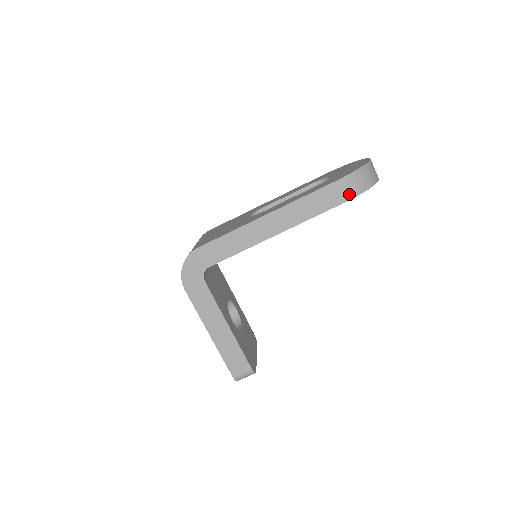
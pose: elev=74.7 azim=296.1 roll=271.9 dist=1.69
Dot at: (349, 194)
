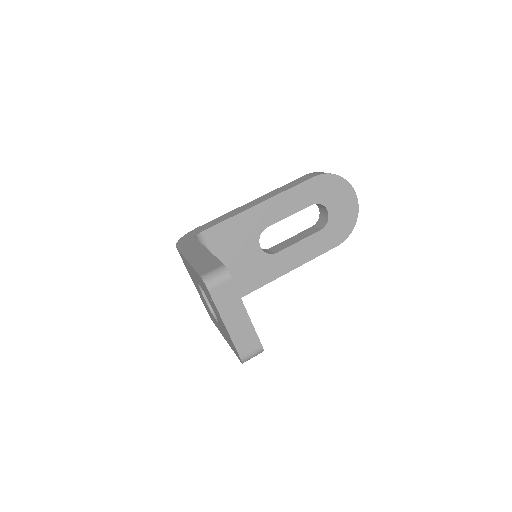
Dot at: (317, 174)
